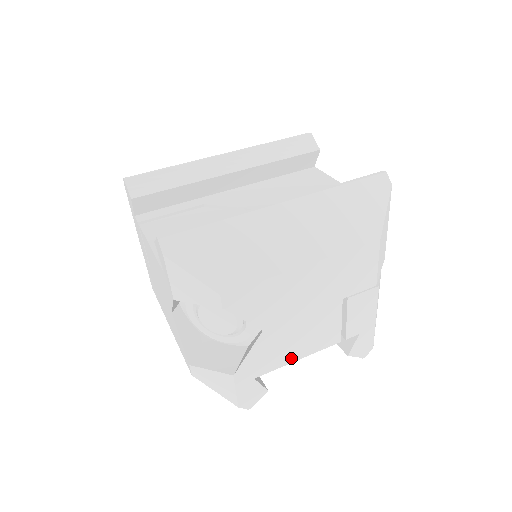
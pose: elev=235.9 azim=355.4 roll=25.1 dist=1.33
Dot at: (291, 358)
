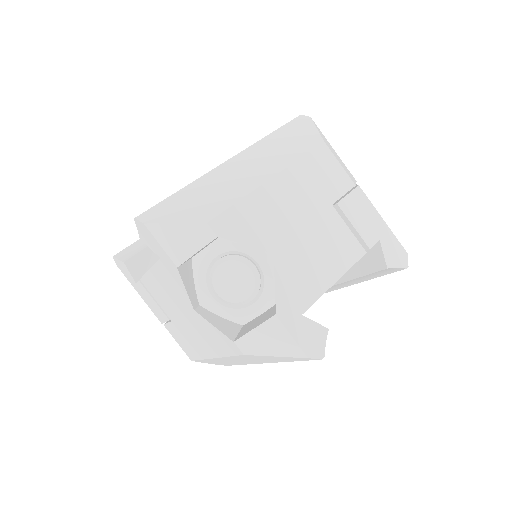
Dot at: (326, 282)
